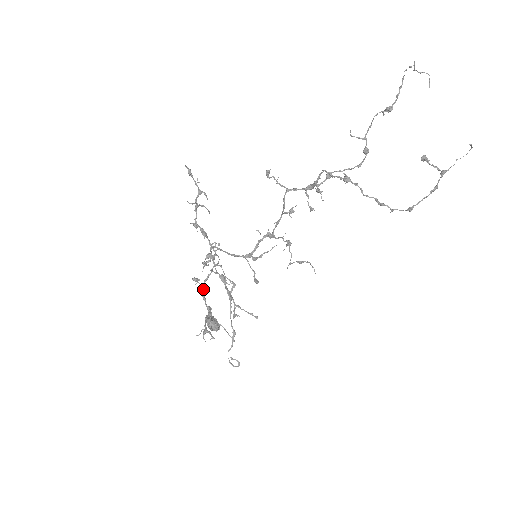
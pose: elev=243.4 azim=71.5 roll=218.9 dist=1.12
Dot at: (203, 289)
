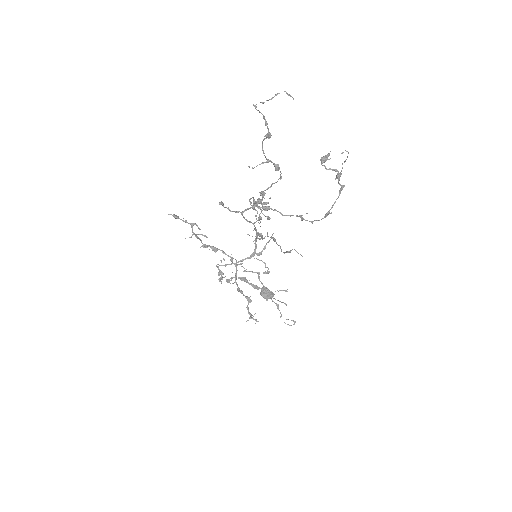
Dot at: (237, 285)
